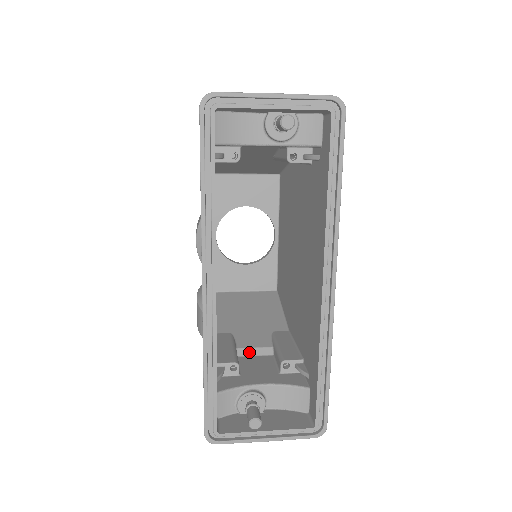
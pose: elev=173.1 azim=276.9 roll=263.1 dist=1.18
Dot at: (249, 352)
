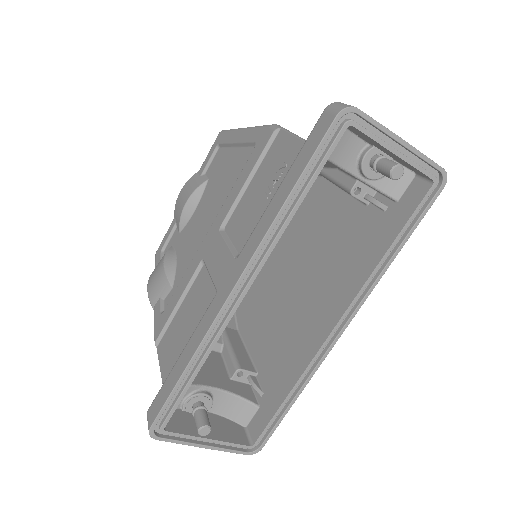
Dot at: occluded
